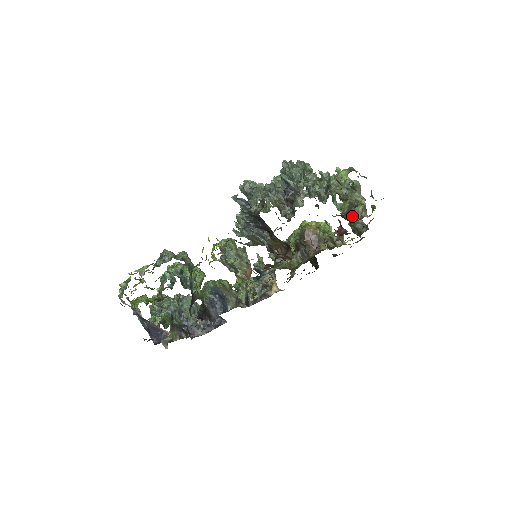
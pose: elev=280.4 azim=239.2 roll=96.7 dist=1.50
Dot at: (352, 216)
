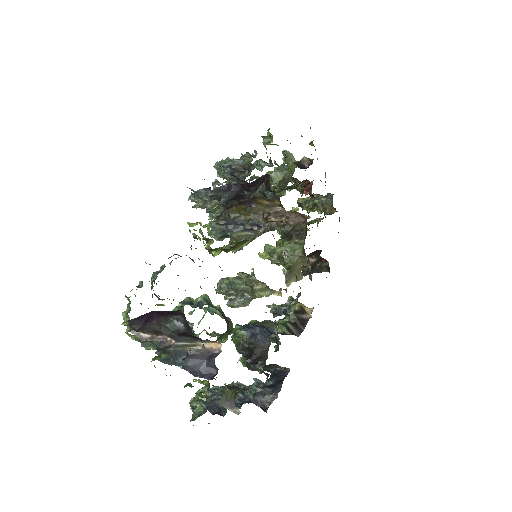
Dot at: (304, 168)
